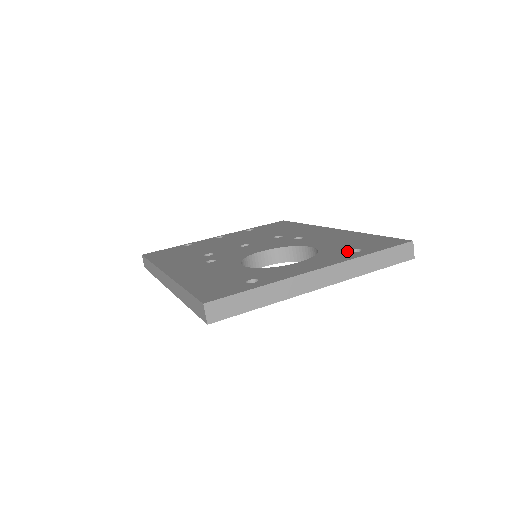
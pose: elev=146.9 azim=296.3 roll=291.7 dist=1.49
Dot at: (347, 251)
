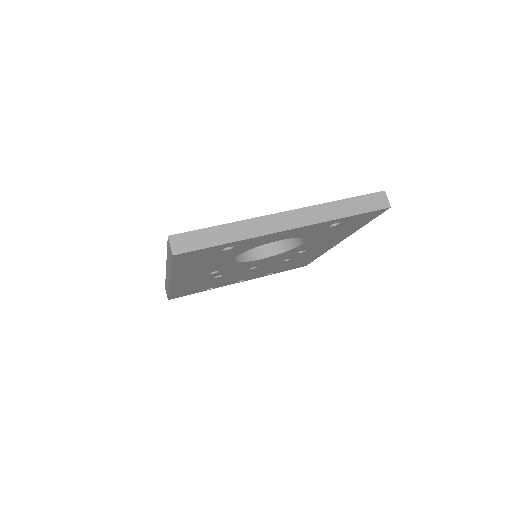
Dot at: occluded
